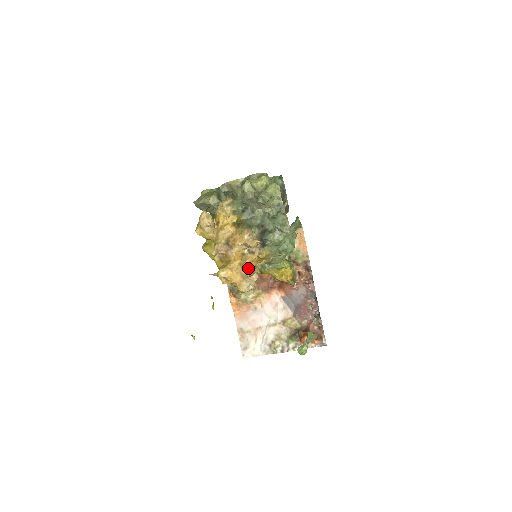
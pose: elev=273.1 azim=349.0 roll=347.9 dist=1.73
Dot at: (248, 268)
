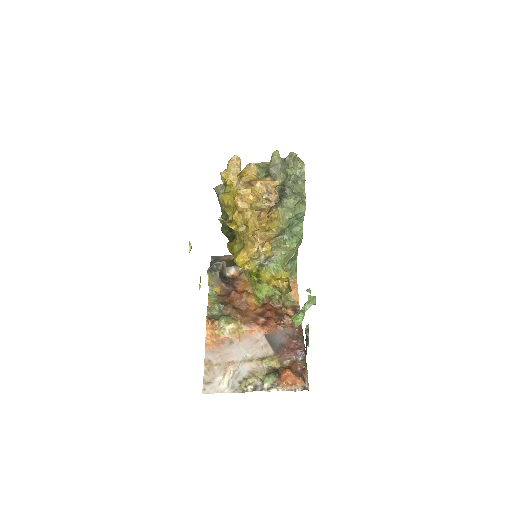
Dot at: occluded
